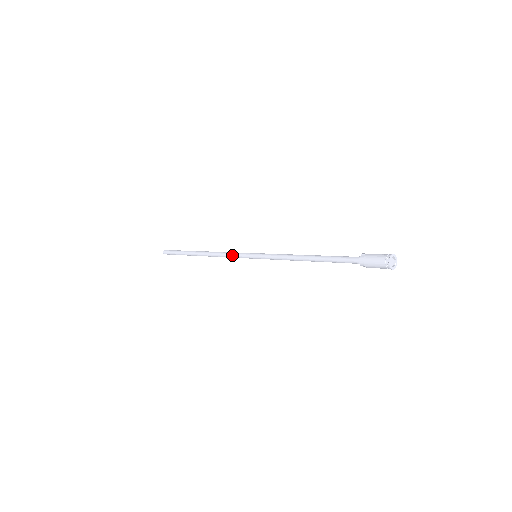
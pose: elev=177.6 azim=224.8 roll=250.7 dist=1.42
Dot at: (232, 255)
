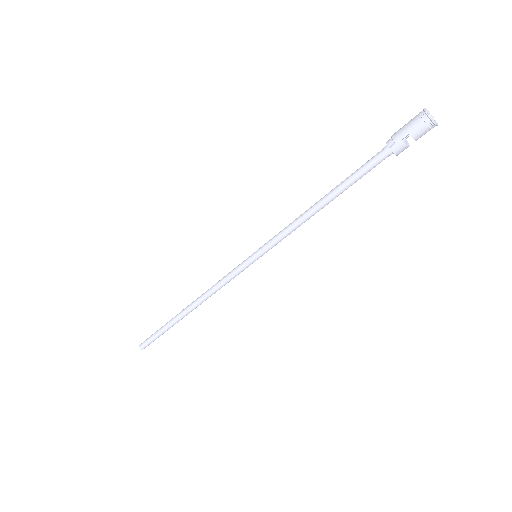
Dot at: (227, 274)
